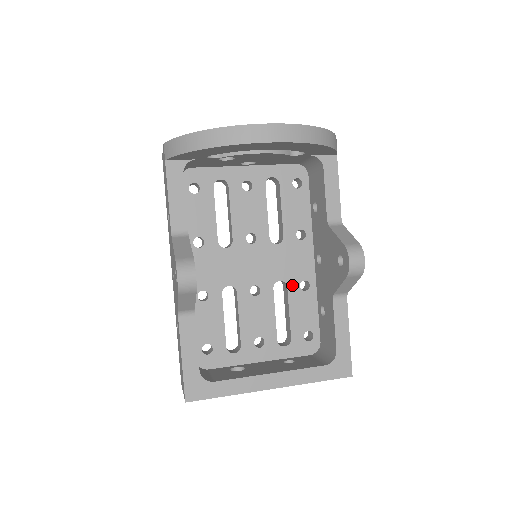
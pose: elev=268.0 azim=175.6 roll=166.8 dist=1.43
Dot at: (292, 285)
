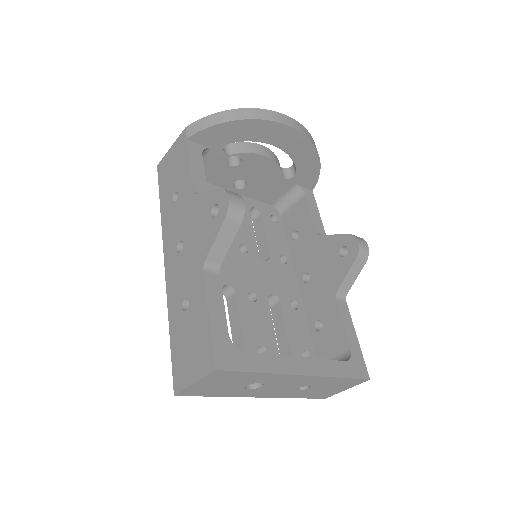
Dot at: (284, 301)
